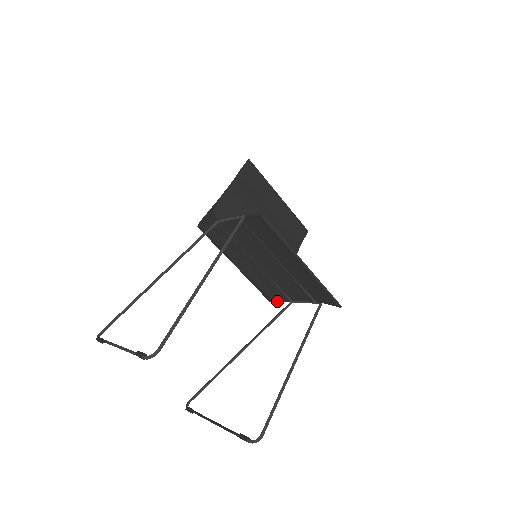
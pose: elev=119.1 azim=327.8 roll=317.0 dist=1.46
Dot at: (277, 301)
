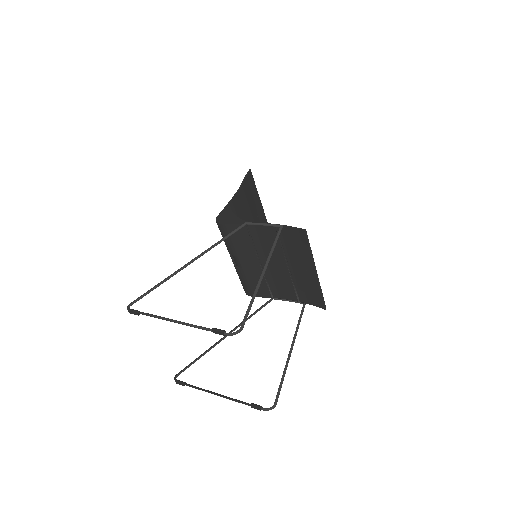
Dot at: (258, 296)
